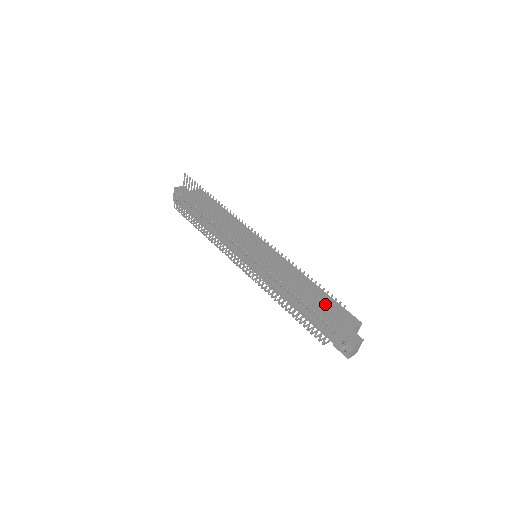
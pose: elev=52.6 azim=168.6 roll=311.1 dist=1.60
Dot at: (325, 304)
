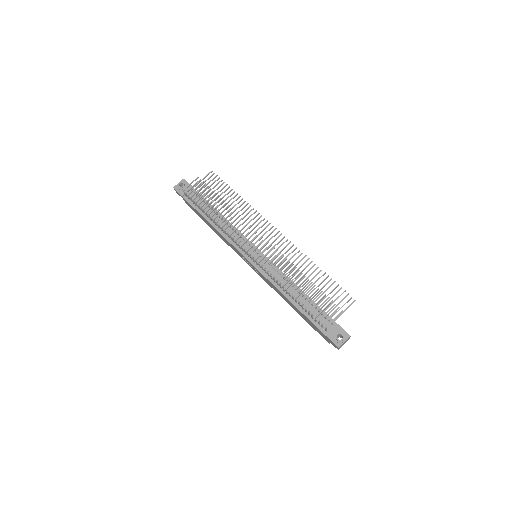
Dot at: occluded
